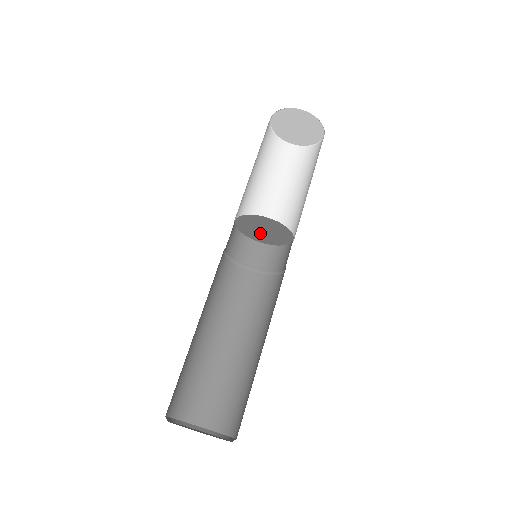
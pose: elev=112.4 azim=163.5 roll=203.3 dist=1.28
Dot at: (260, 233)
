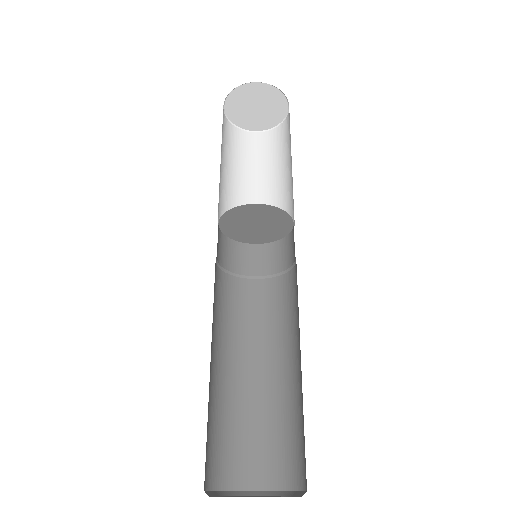
Dot at: (256, 231)
